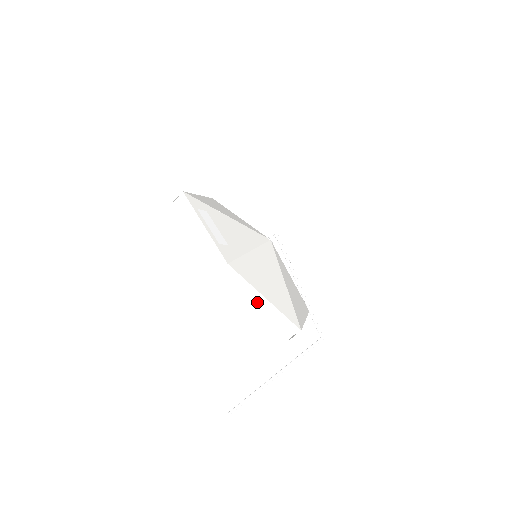
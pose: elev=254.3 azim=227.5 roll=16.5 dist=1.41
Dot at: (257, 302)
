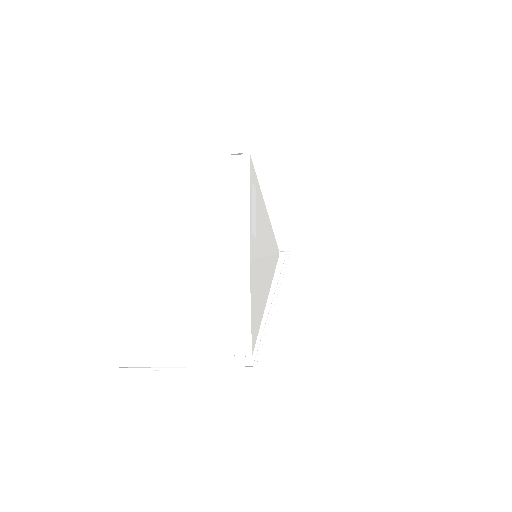
Dot at: (241, 308)
